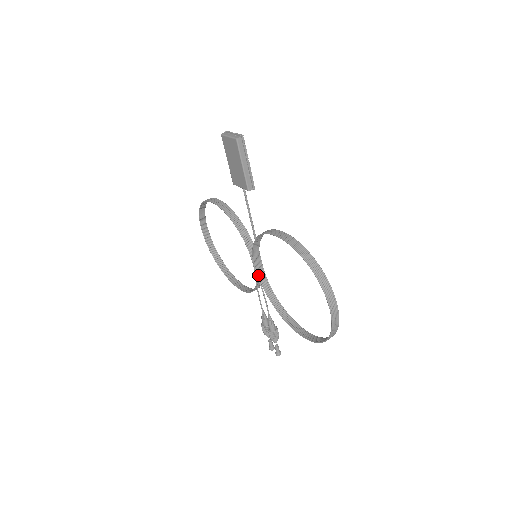
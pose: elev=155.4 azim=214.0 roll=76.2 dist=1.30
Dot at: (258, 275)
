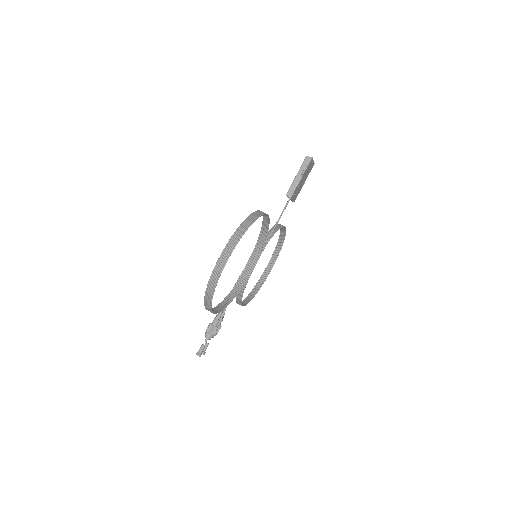
Dot at: (244, 270)
